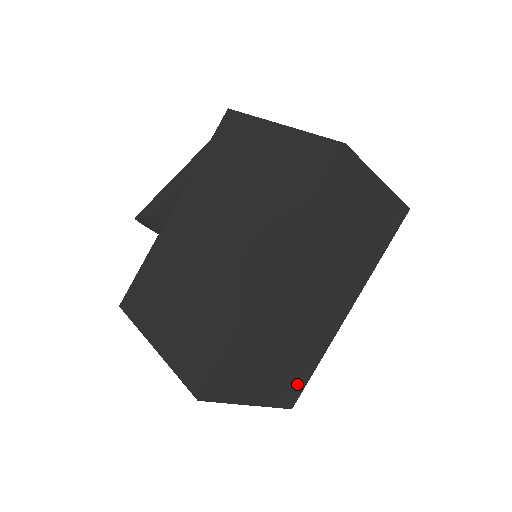
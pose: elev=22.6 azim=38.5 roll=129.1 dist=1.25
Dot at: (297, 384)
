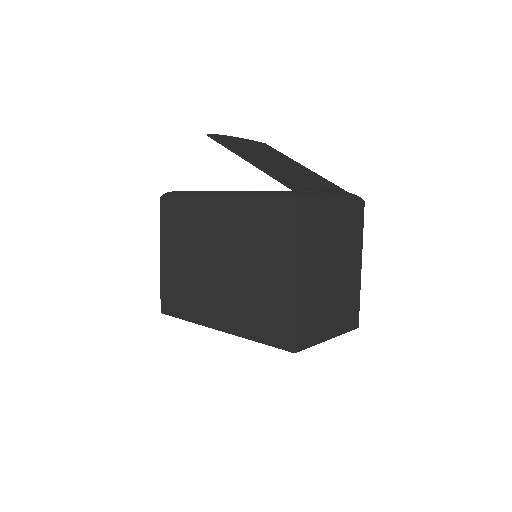
Dot at: occluded
